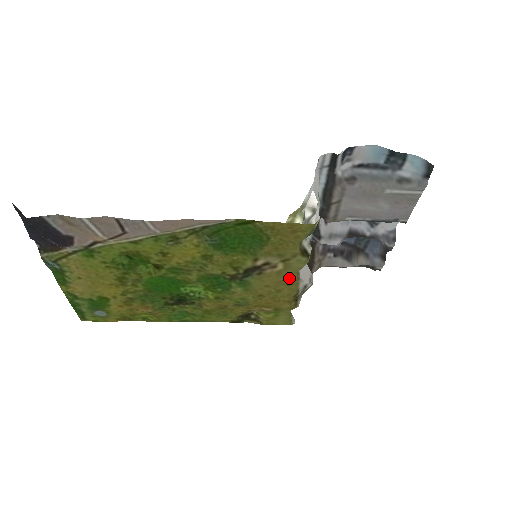
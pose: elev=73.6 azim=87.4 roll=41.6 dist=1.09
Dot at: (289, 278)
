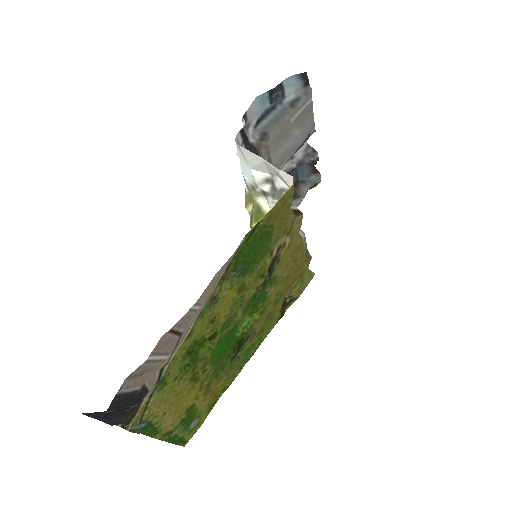
Dot at: (296, 243)
